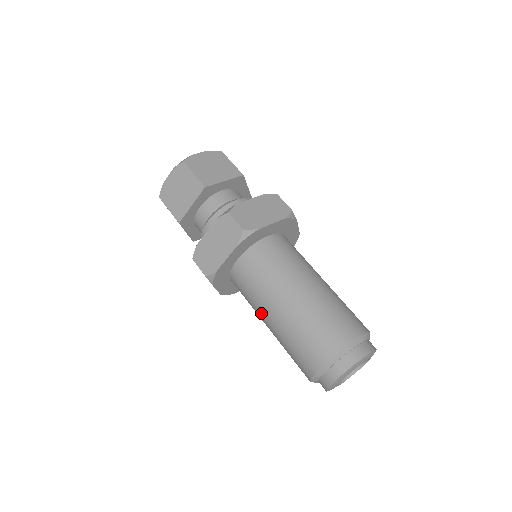
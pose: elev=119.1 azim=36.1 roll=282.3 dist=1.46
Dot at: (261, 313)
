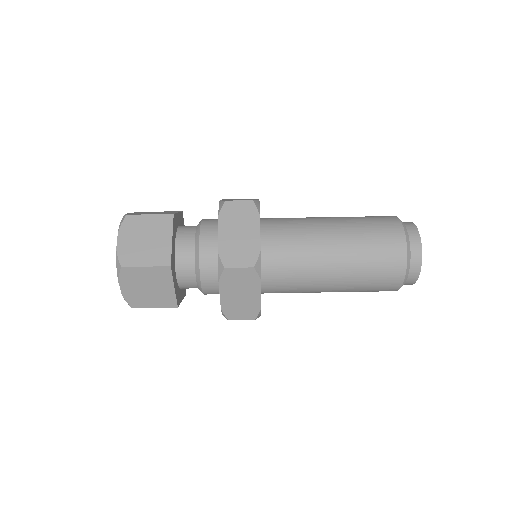
Dot at: (317, 292)
